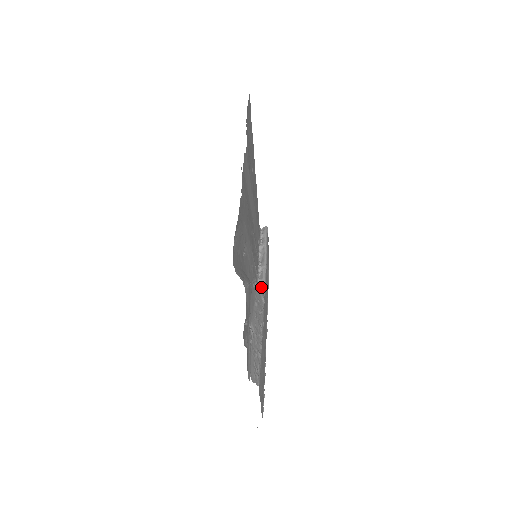
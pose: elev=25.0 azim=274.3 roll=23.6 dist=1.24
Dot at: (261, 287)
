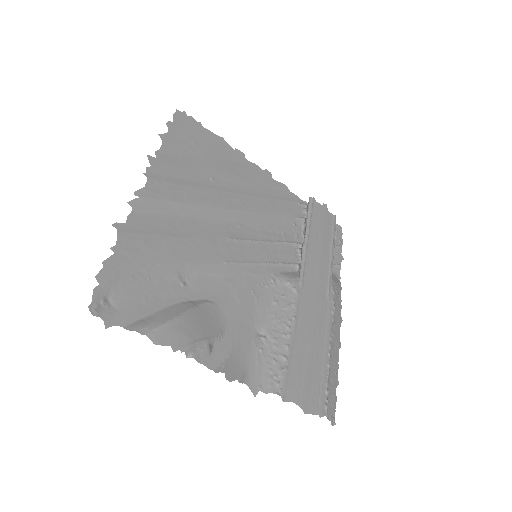
Dot at: (299, 274)
